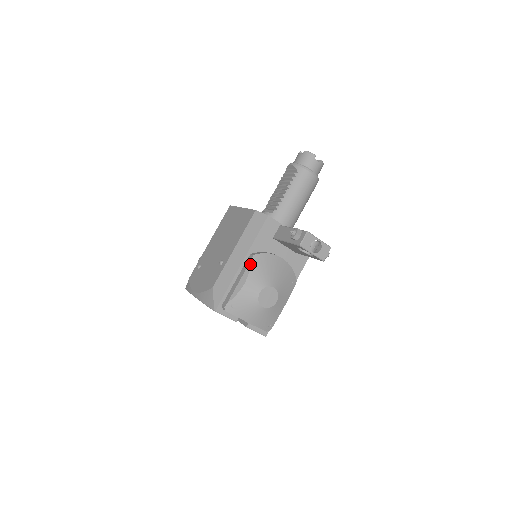
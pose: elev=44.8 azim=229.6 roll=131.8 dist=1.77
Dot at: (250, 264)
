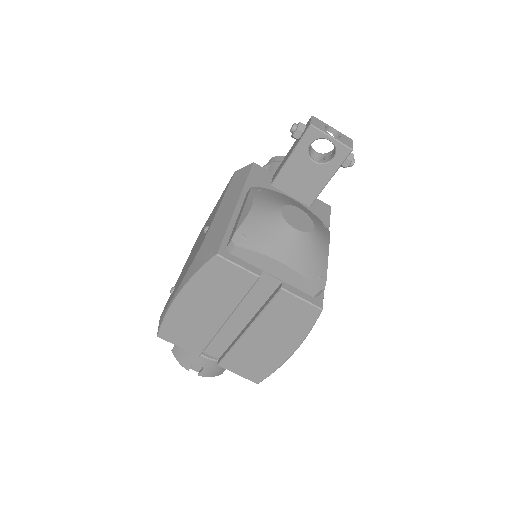
Dot at: (251, 191)
